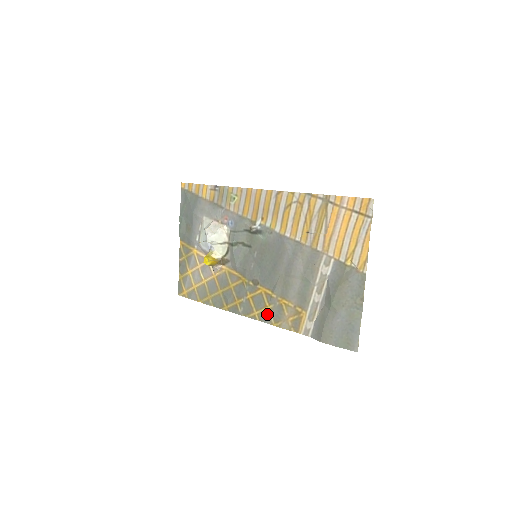
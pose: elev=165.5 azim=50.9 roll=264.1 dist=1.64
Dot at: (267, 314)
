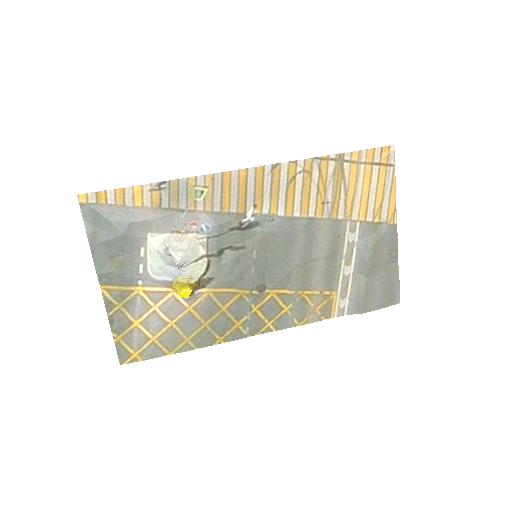
Dot at: (286, 317)
